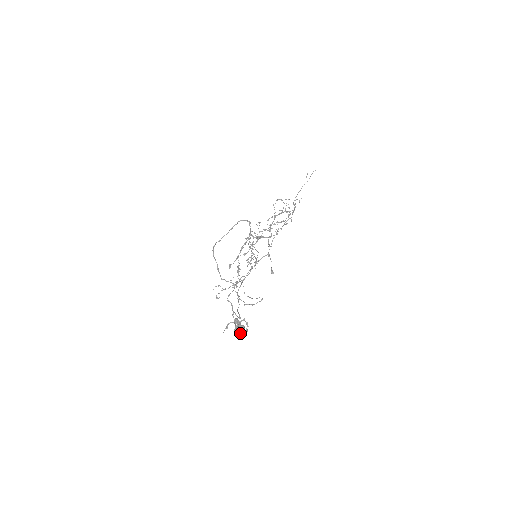
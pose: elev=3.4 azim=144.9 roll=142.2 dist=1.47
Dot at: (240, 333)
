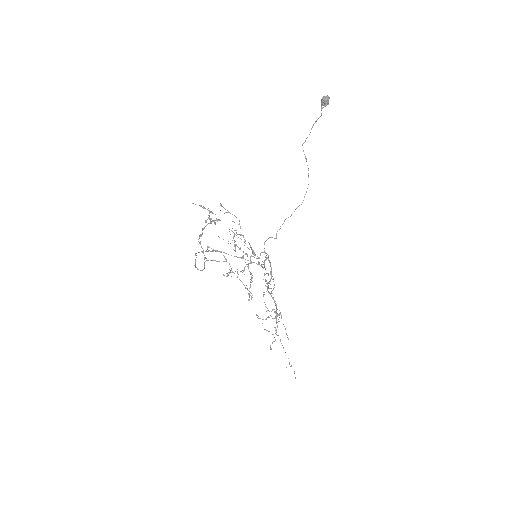
Dot at: (327, 98)
